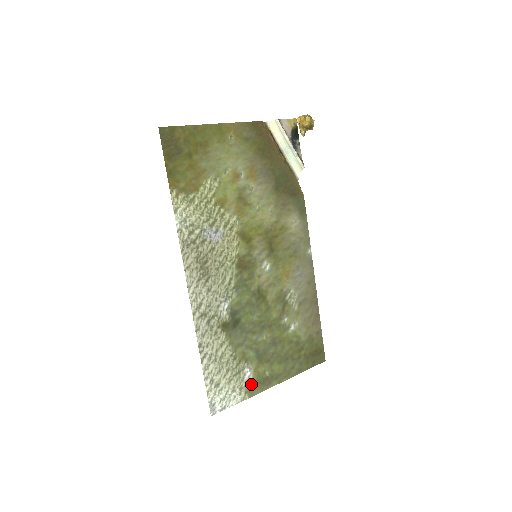
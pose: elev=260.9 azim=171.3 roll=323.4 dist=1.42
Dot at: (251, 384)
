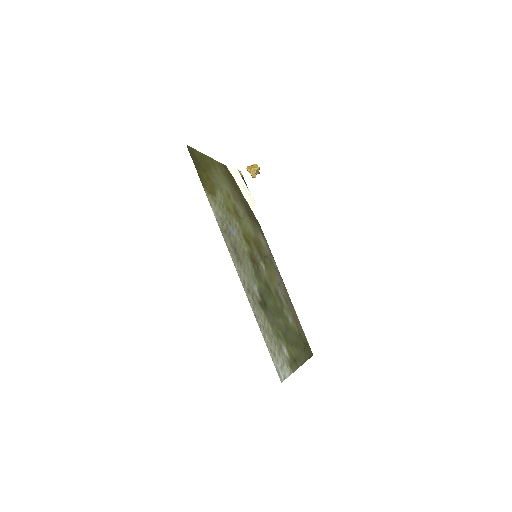
Dot at: (289, 360)
